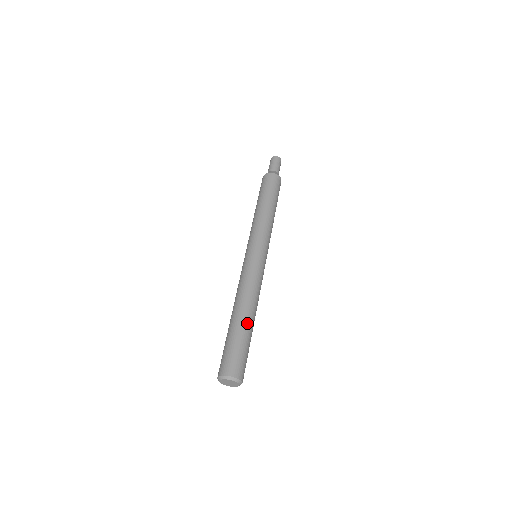
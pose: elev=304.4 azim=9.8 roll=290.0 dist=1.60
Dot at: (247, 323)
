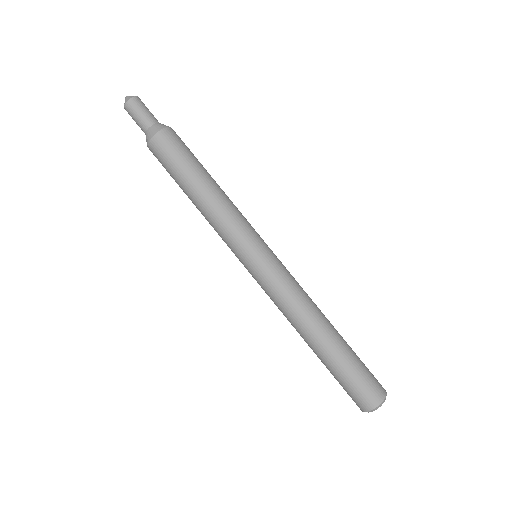
Dot at: (335, 342)
